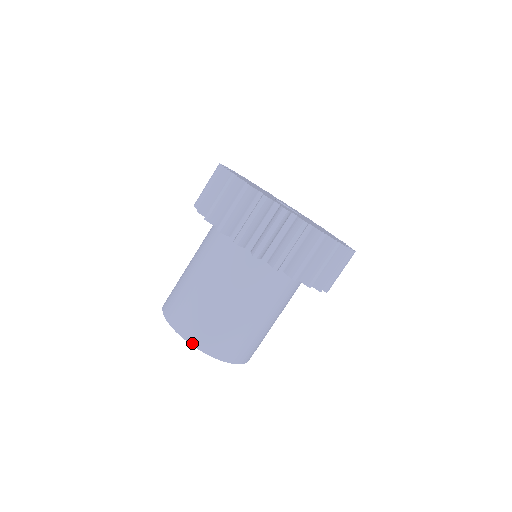
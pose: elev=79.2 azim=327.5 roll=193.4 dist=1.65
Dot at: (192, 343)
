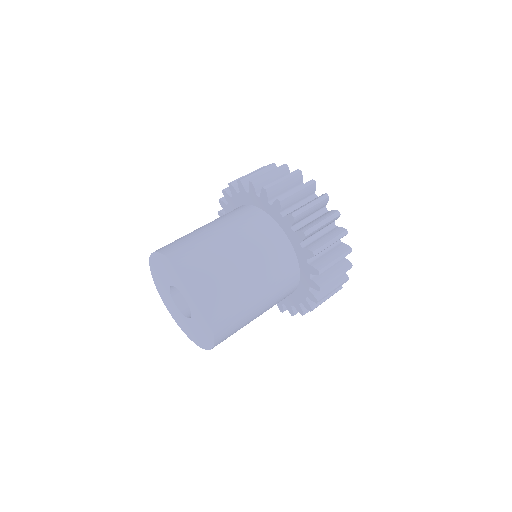
Dot at: (197, 290)
